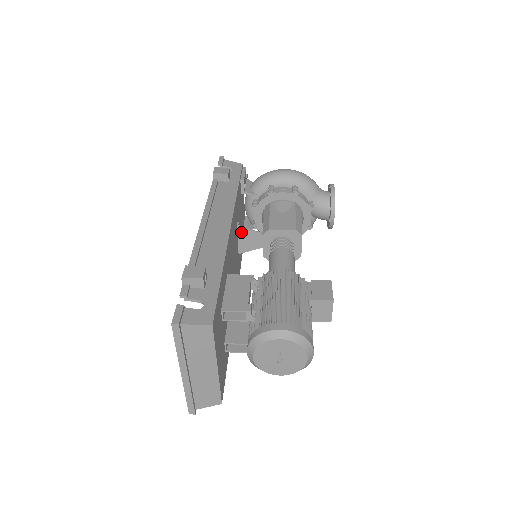
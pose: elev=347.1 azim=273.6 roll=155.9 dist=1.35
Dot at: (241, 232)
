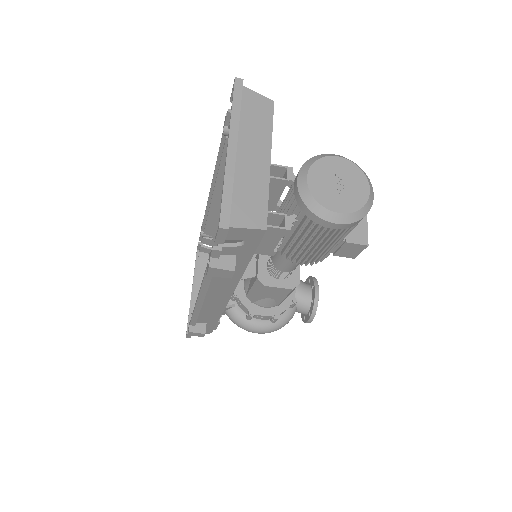
Dot at: occluded
